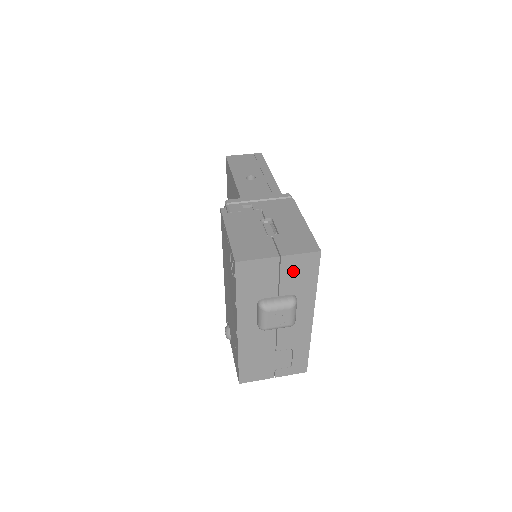
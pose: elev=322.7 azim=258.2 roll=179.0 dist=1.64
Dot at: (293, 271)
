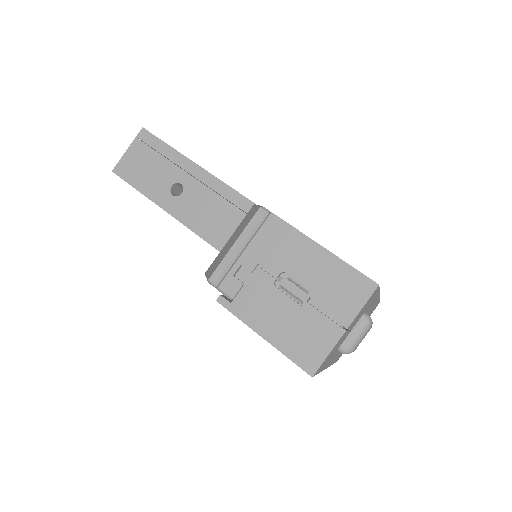
Dot at: (359, 315)
